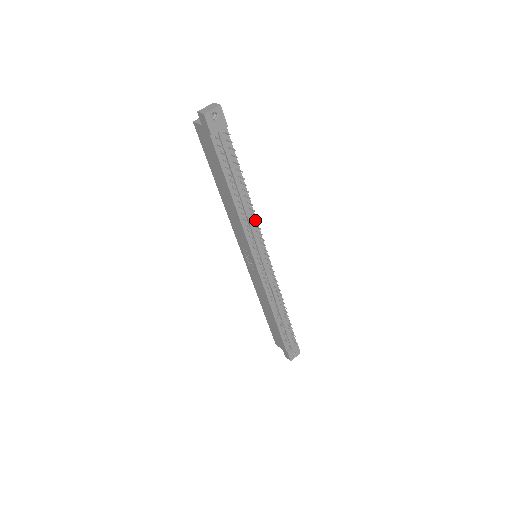
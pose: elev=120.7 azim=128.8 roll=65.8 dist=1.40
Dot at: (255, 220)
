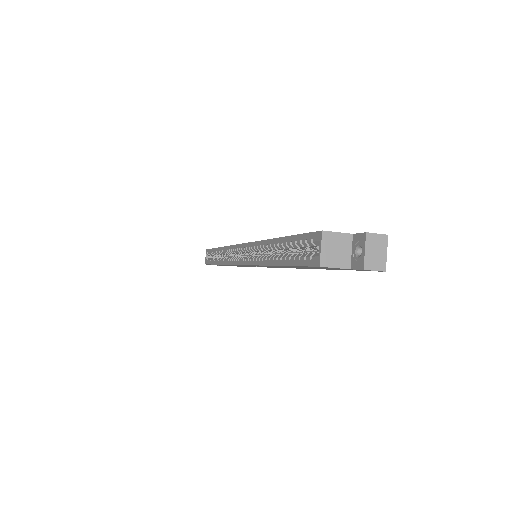
Dot at: occluded
